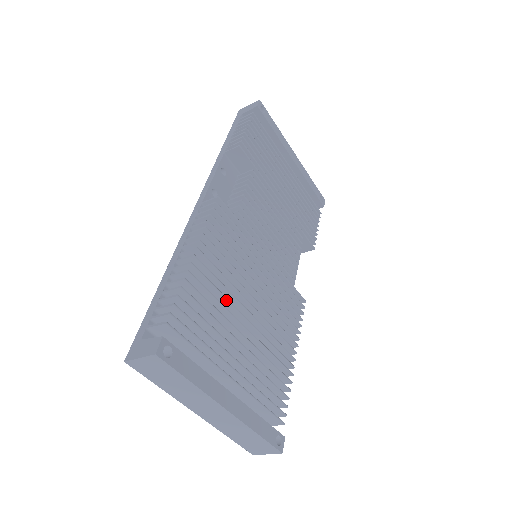
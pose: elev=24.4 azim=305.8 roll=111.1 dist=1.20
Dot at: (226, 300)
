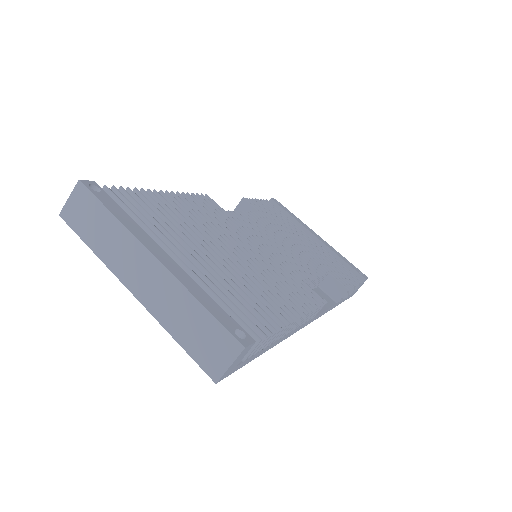
Dot at: (191, 226)
